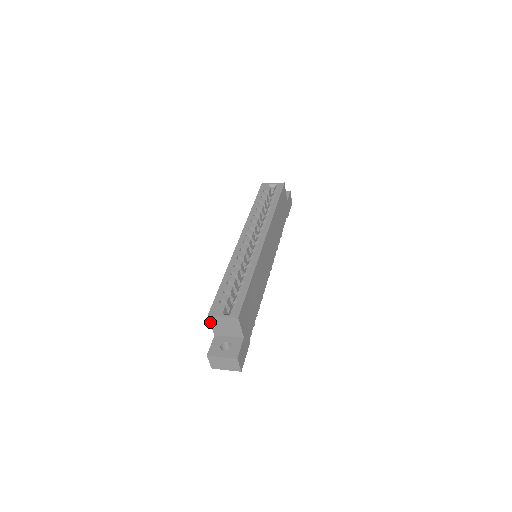
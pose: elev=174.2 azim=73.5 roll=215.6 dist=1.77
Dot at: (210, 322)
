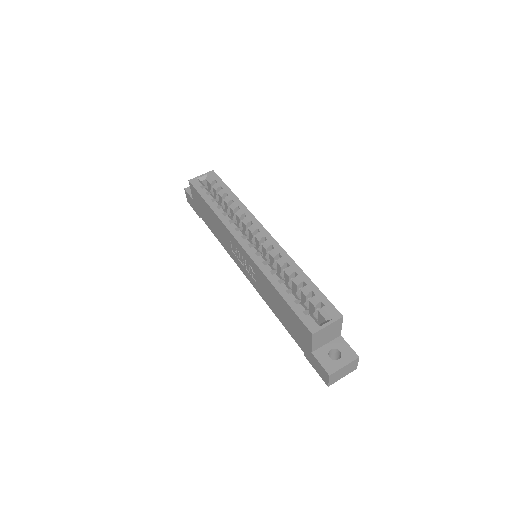
Dot at: (312, 340)
